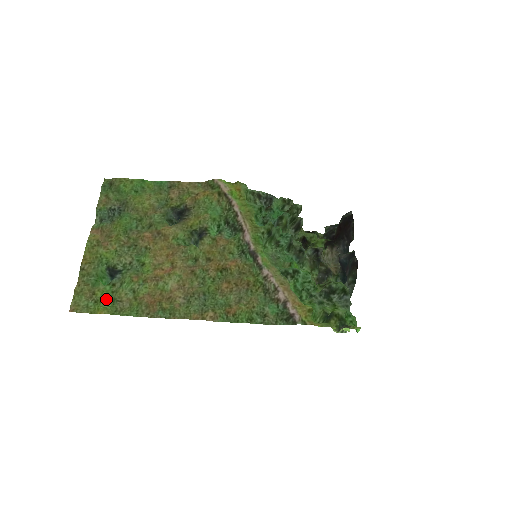
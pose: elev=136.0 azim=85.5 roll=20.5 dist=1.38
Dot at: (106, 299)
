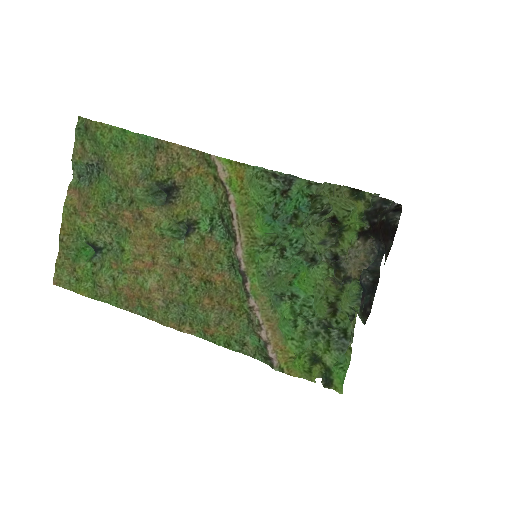
Dot at: (87, 279)
